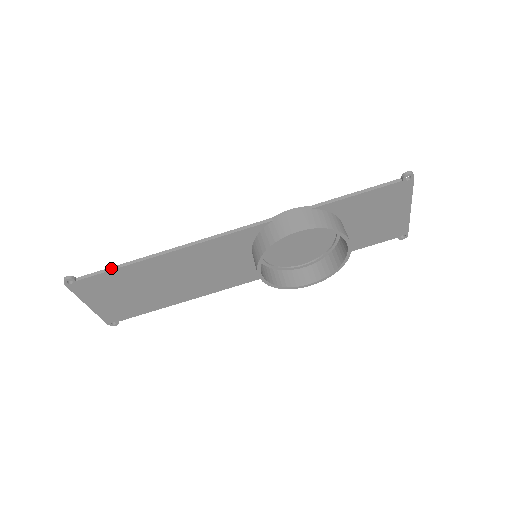
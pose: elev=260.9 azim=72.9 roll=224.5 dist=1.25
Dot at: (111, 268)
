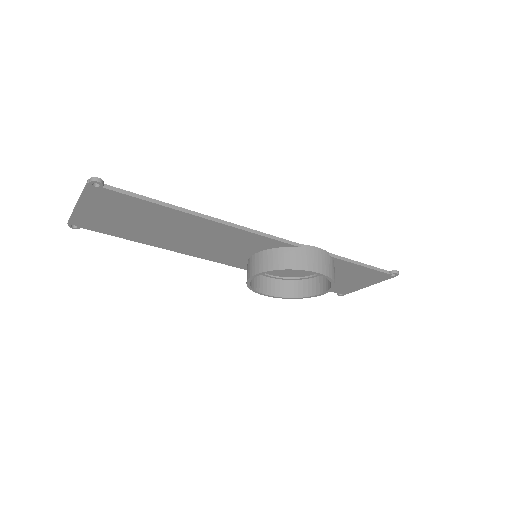
Dot at: (147, 198)
